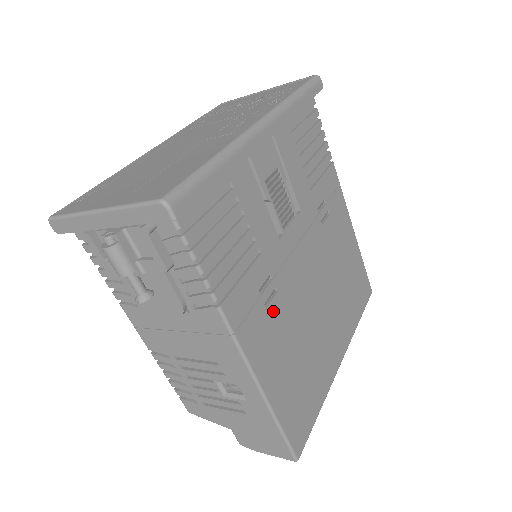
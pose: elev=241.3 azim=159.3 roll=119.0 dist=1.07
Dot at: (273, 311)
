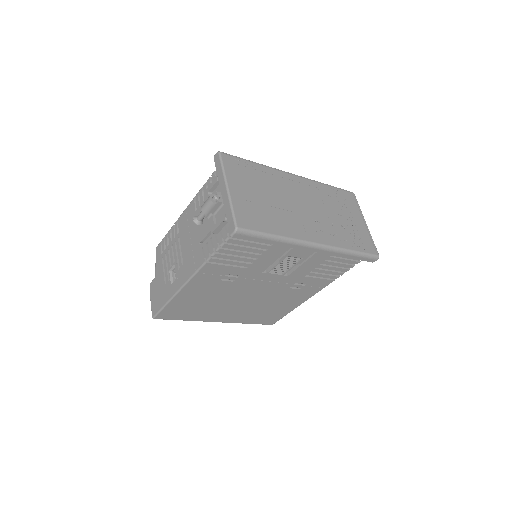
Dot at: (221, 283)
